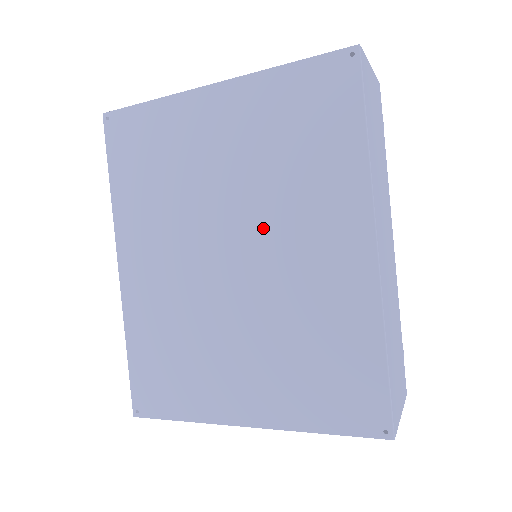
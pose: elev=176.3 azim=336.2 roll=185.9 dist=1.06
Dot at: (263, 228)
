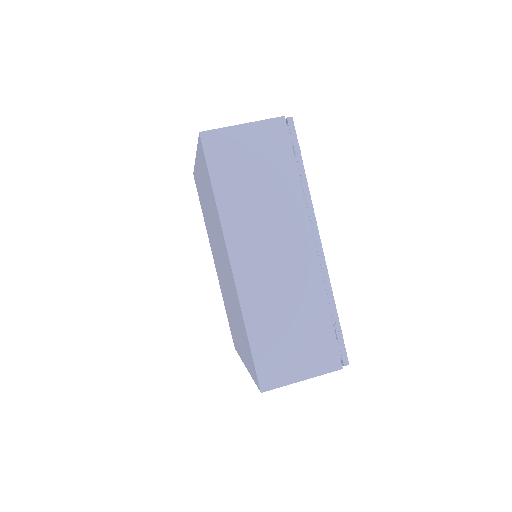
Dot at: (219, 247)
